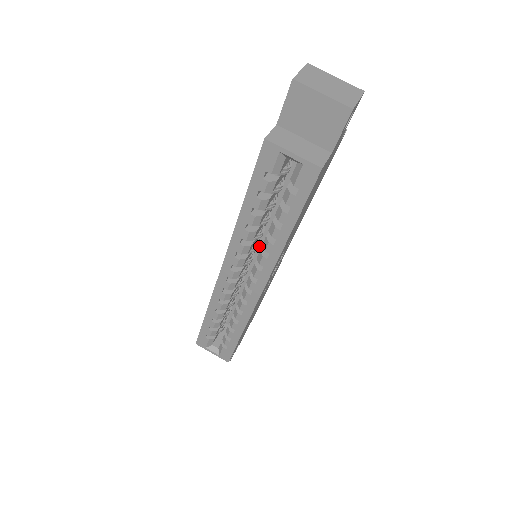
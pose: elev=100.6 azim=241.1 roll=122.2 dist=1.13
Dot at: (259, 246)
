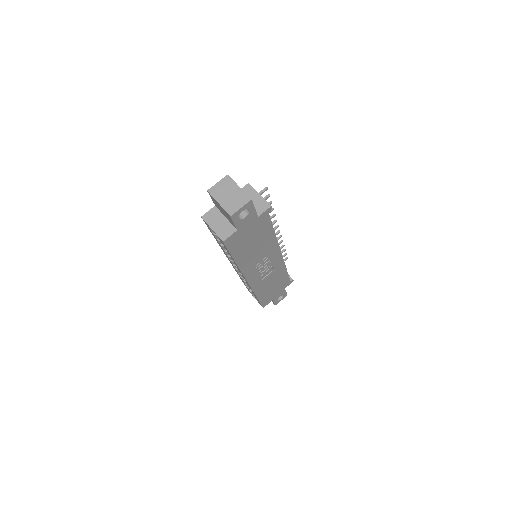
Dot at: occluded
